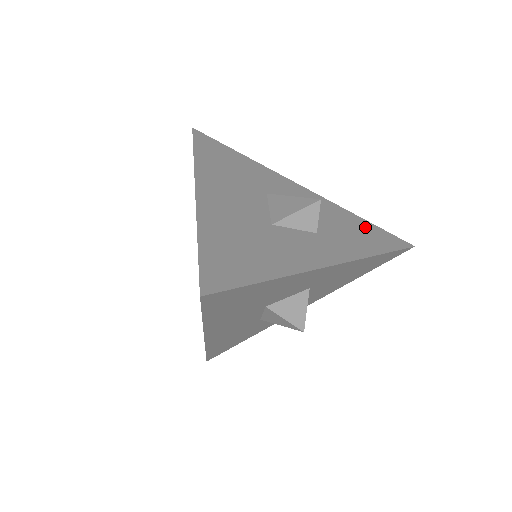
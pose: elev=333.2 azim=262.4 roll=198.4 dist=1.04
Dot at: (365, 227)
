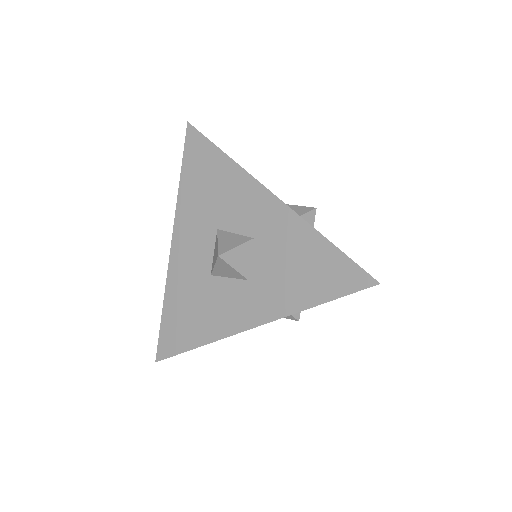
Dot at: occluded
